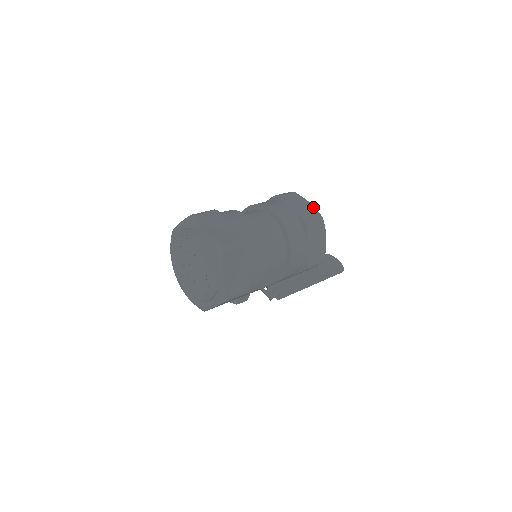
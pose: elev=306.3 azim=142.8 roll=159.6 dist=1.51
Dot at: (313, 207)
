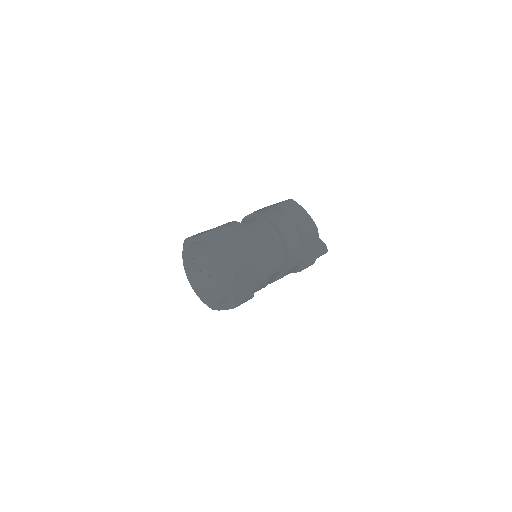
Dot at: (309, 217)
